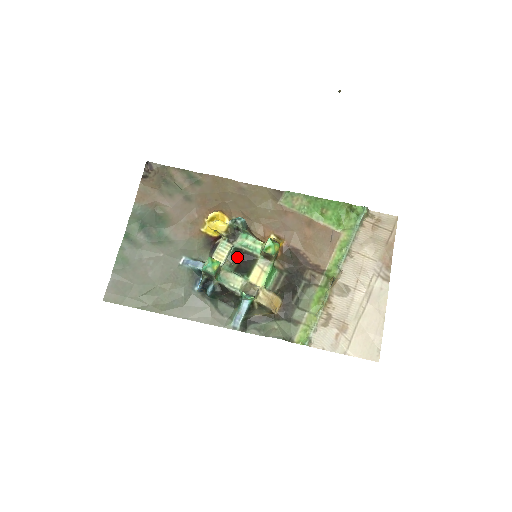
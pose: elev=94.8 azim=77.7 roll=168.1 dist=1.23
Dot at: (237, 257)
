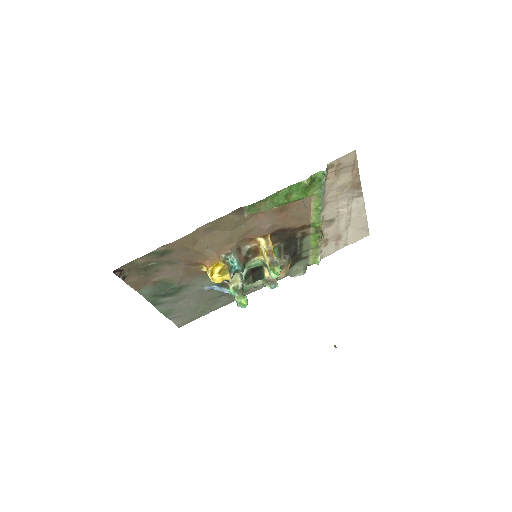
Dot at: (249, 276)
